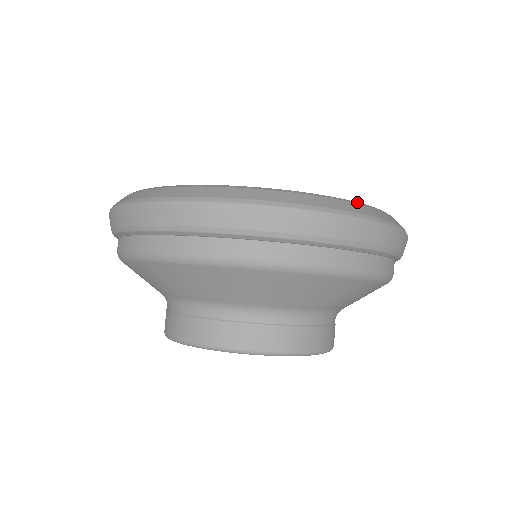
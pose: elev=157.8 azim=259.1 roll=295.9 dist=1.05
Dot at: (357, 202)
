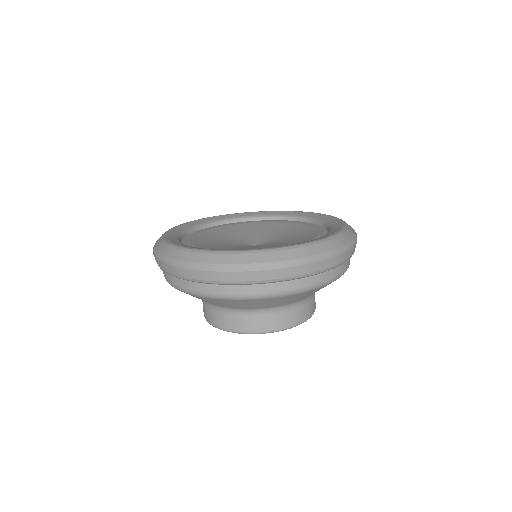
Dot at: (259, 250)
